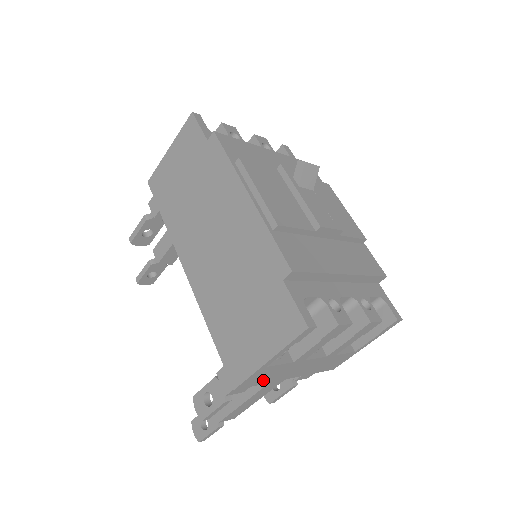
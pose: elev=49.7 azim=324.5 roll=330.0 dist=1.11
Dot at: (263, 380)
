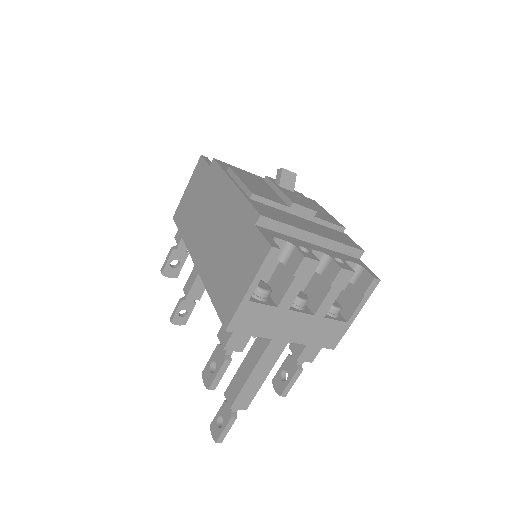
Dot at: (253, 328)
